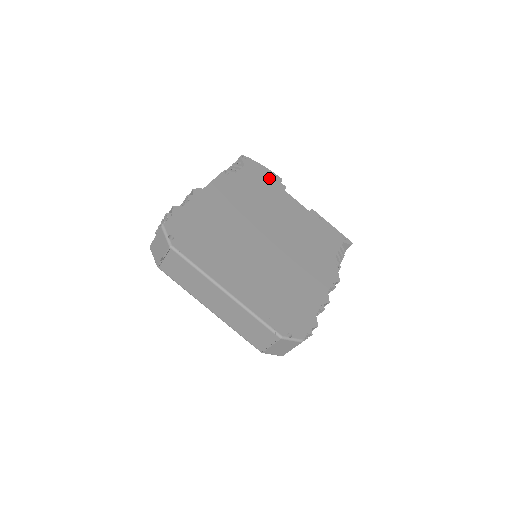
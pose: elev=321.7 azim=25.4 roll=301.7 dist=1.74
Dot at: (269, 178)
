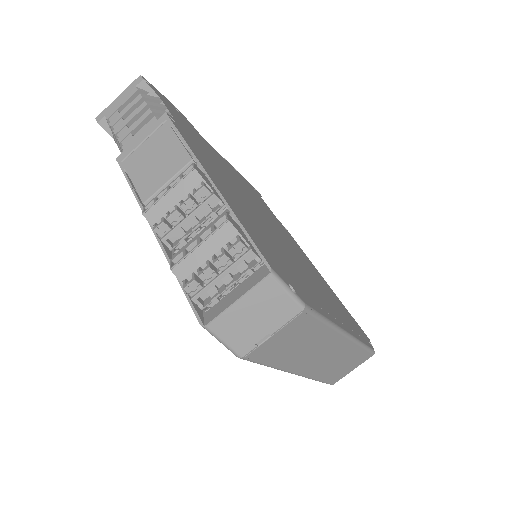
Dot at: (183, 117)
